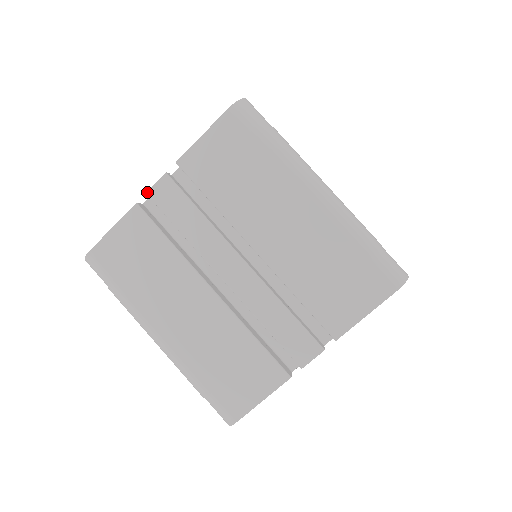
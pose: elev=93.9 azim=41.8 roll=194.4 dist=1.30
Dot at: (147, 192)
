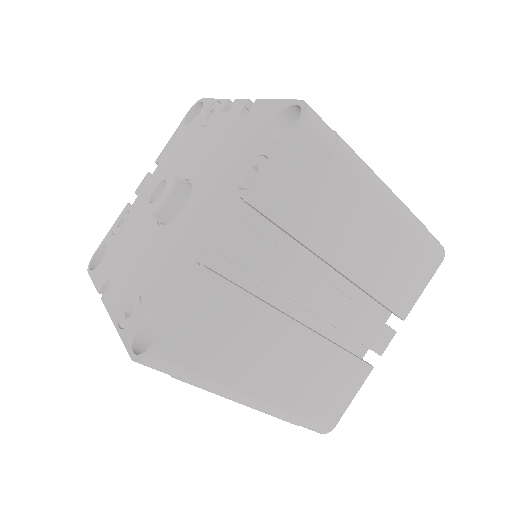
Dot at: (217, 249)
